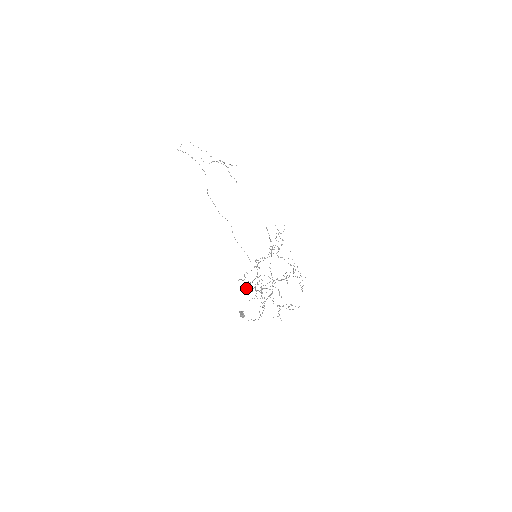
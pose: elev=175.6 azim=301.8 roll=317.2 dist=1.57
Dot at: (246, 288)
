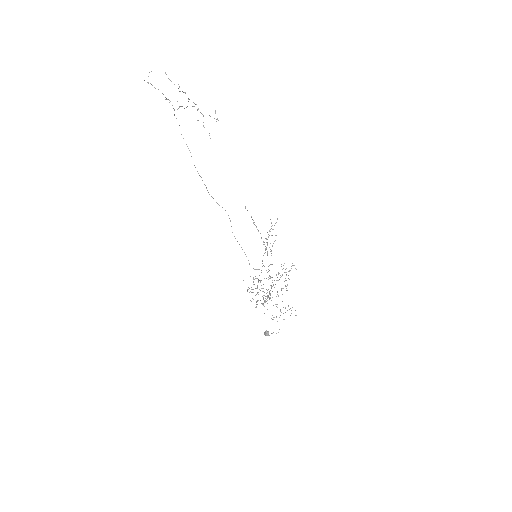
Dot at: (260, 300)
